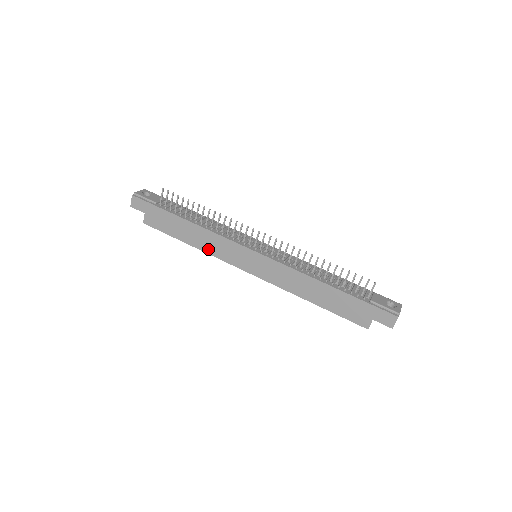
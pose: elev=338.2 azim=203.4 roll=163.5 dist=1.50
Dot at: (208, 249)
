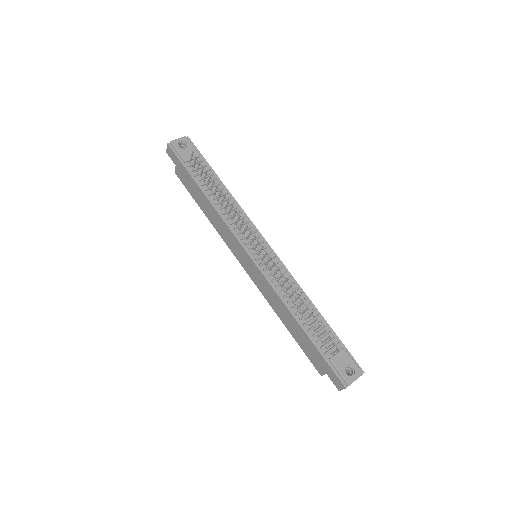
Dot at: (217, 228)
